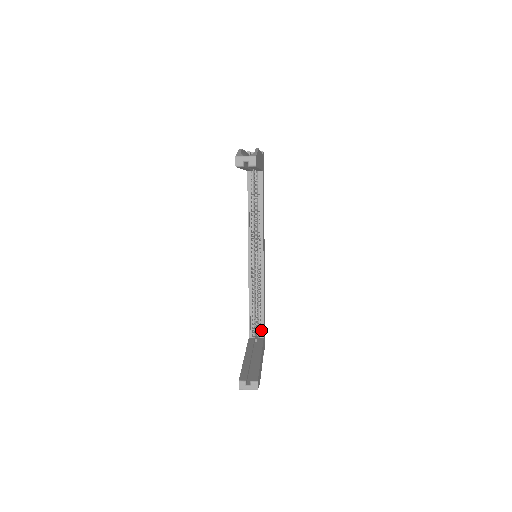
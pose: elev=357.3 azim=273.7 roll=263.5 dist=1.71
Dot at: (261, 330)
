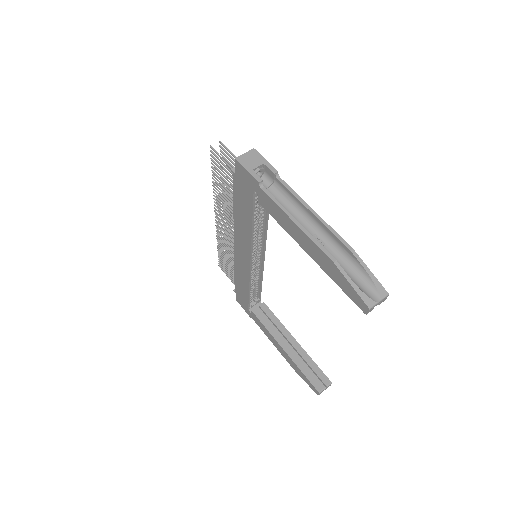
Dot at: (258, 296)
